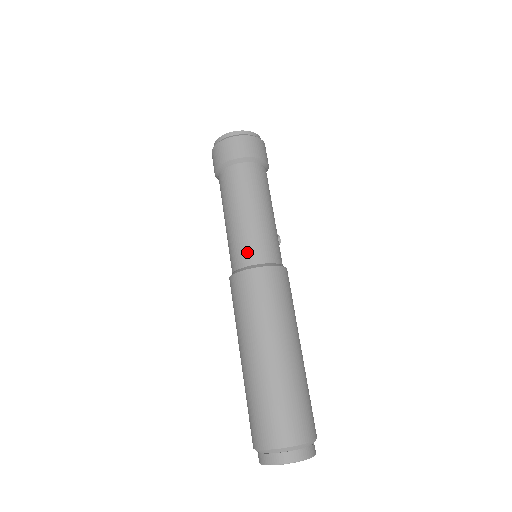
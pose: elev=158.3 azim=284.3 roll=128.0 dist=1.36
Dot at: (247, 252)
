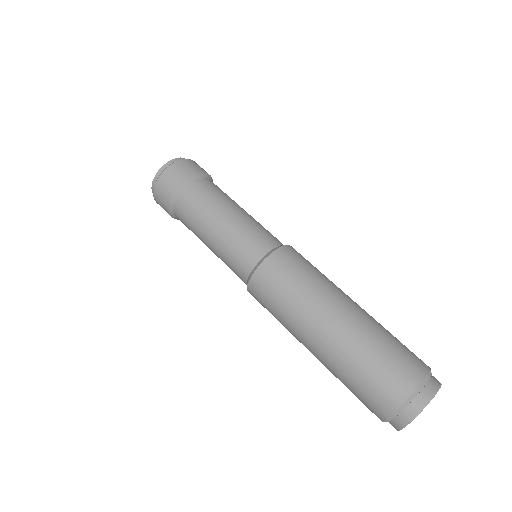
Dot at: (266, 237)
